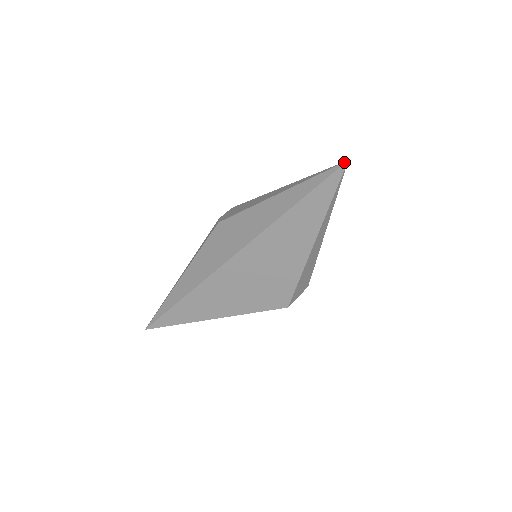
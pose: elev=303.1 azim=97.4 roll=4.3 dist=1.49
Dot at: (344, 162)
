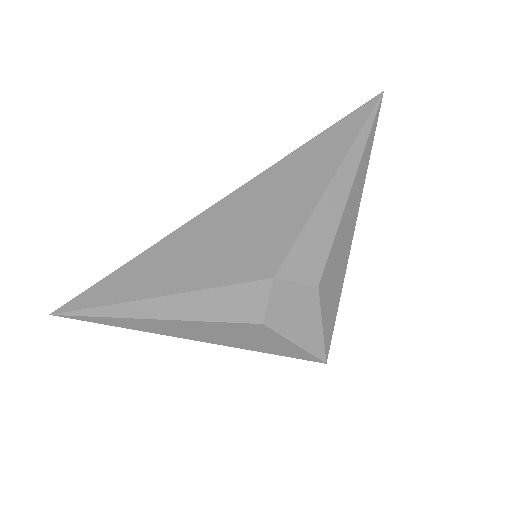
Dot at: (379, 94)
